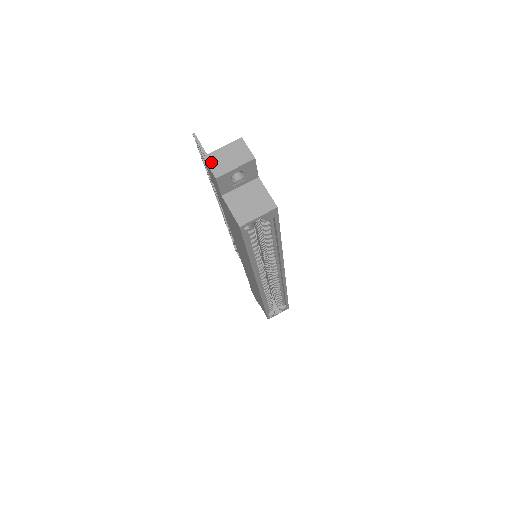
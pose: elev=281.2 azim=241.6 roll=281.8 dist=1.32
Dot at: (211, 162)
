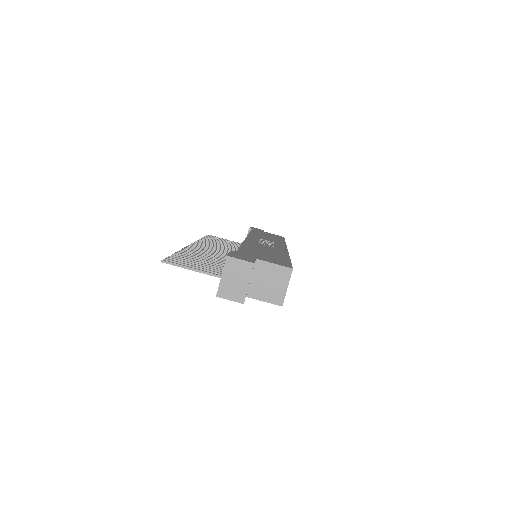
Dot at: (227, 295)
